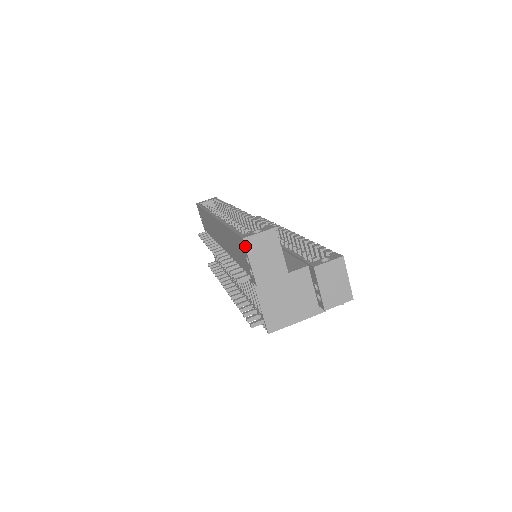
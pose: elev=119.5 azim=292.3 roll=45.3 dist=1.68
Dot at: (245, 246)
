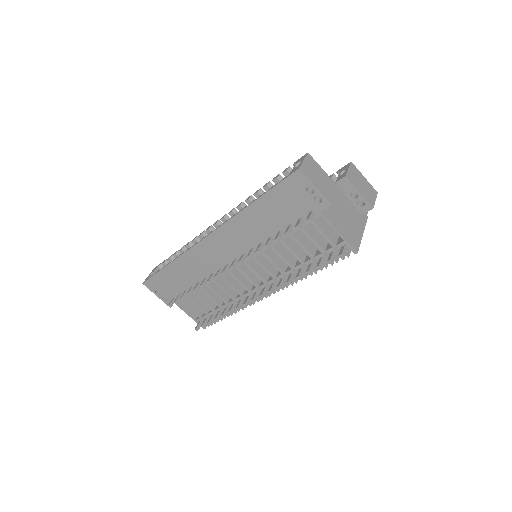
Dot at: (304, 174)
